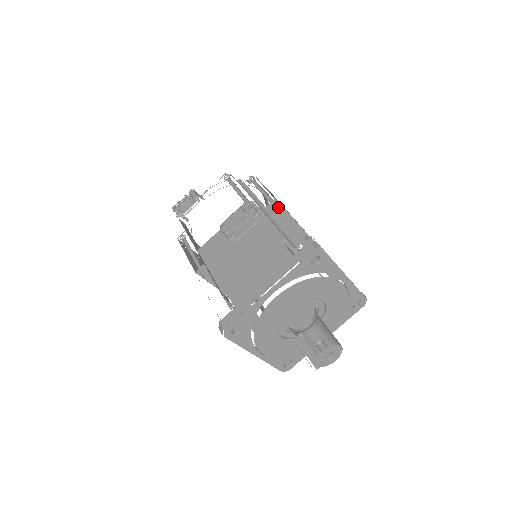
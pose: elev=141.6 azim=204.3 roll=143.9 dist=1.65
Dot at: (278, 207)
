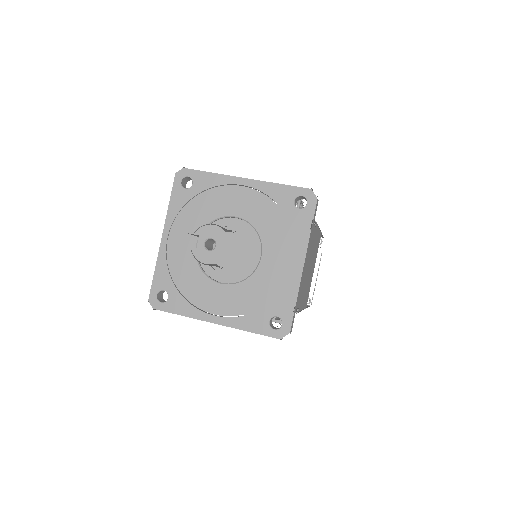
Dot at: occluded
